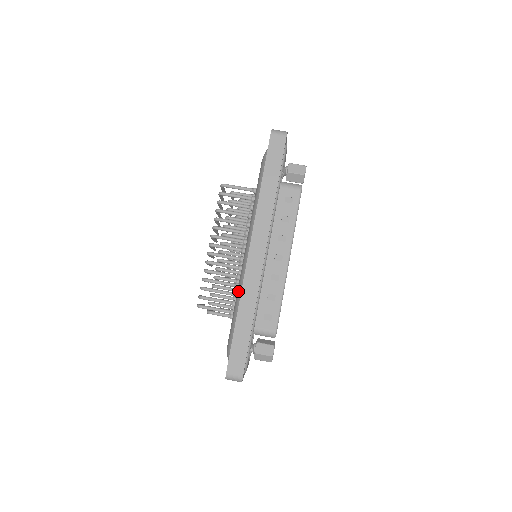
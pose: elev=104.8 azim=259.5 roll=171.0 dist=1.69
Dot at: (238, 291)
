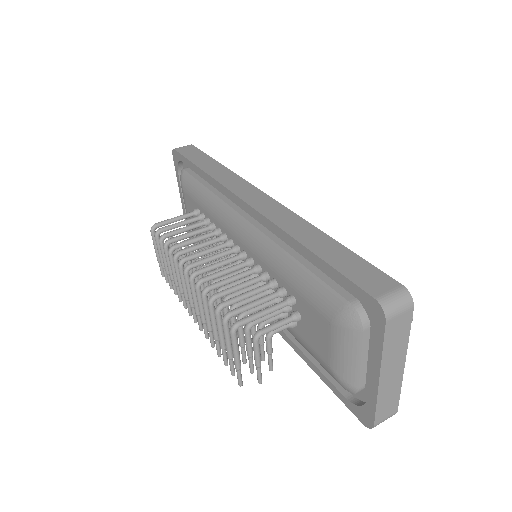
Dot at: (272, 258)
